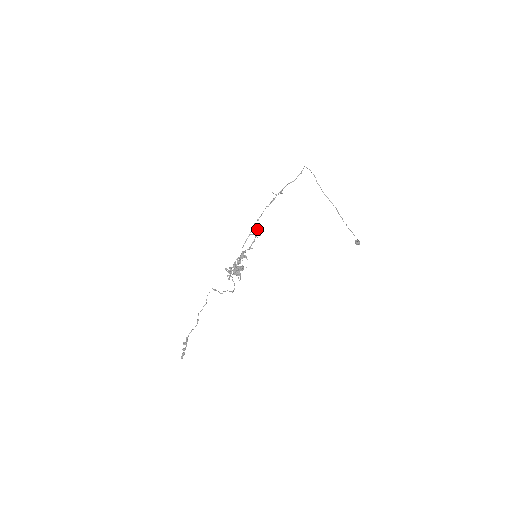
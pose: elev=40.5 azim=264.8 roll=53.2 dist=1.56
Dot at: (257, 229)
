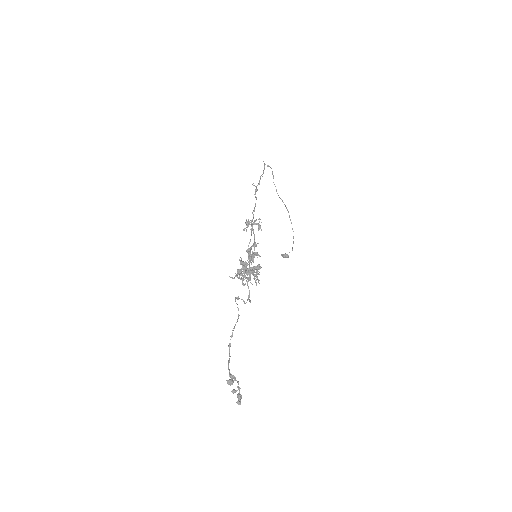
Dot at: (254, 221)
